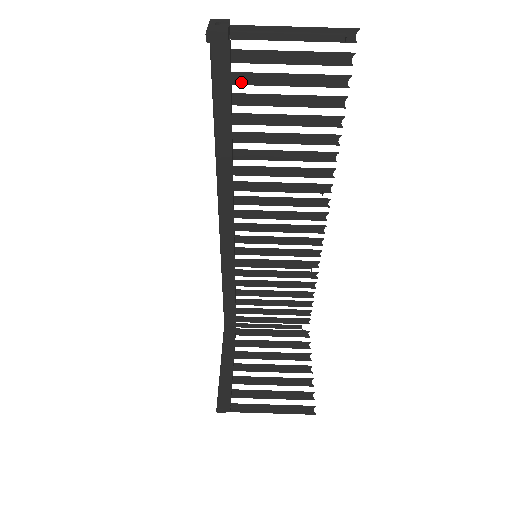
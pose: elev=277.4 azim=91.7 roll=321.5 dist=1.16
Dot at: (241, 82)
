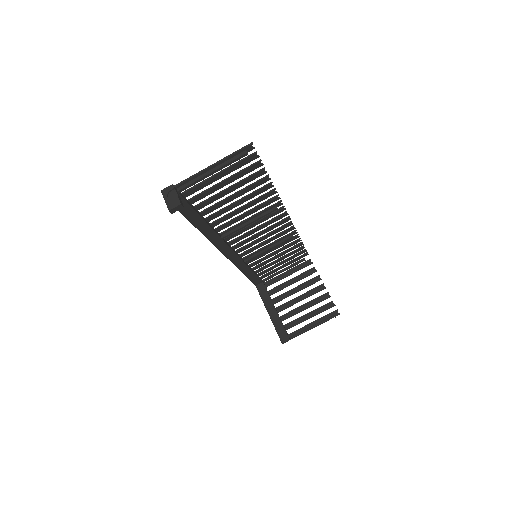
Dot at: (196, 200)
